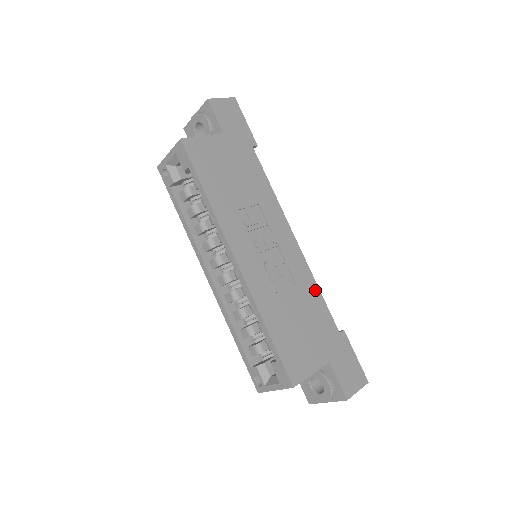
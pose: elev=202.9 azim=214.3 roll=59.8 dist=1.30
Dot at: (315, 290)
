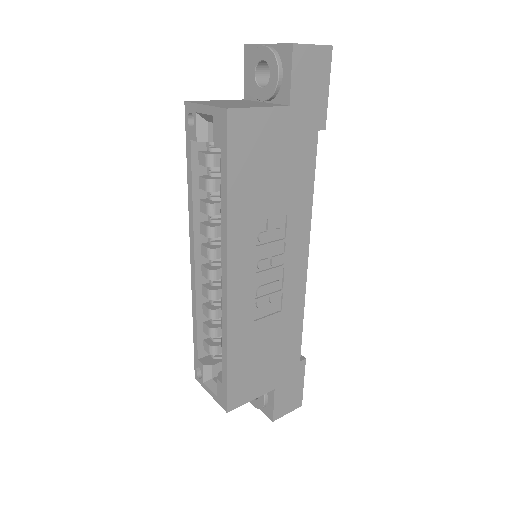
Dot at: (299, 318)
